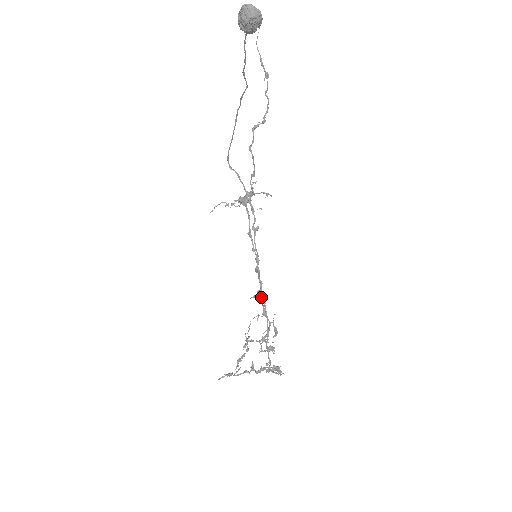
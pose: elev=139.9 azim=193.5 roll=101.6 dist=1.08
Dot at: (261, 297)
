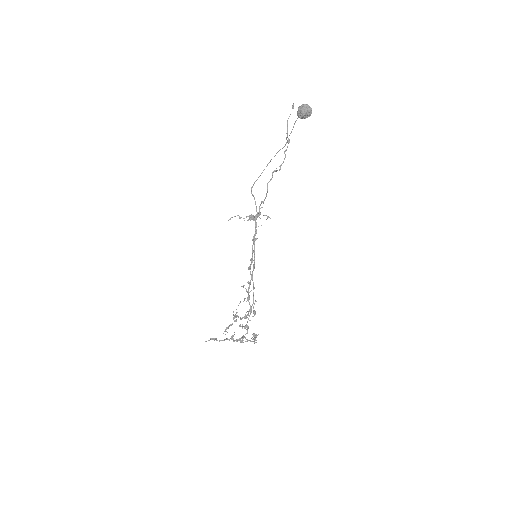
Dot at: (249, 287)
